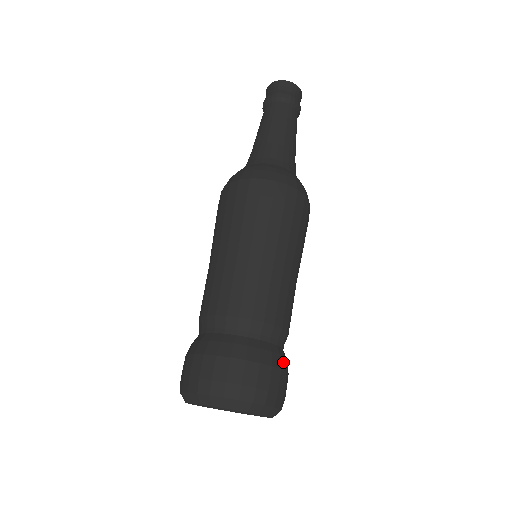
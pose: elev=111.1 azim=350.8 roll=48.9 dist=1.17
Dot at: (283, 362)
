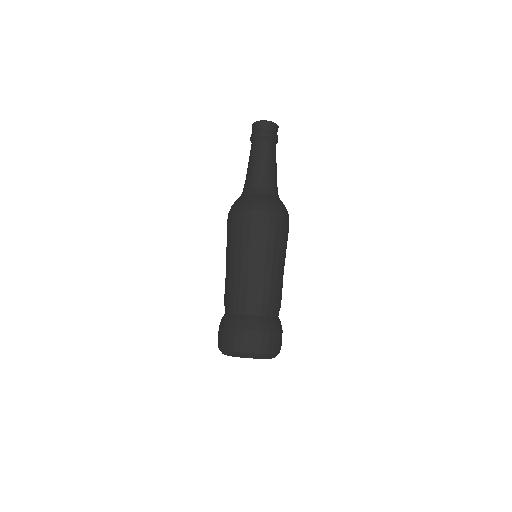
Dot at: occluded
